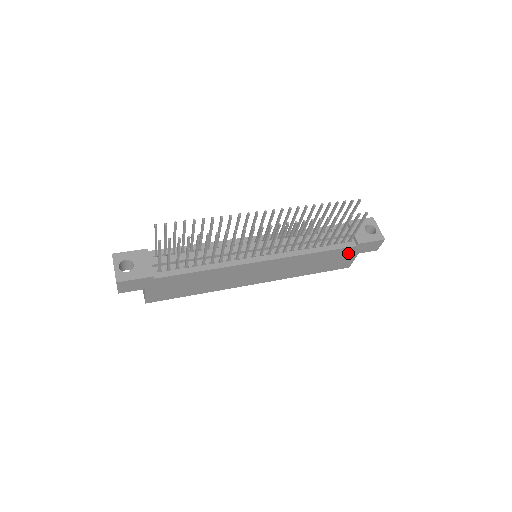
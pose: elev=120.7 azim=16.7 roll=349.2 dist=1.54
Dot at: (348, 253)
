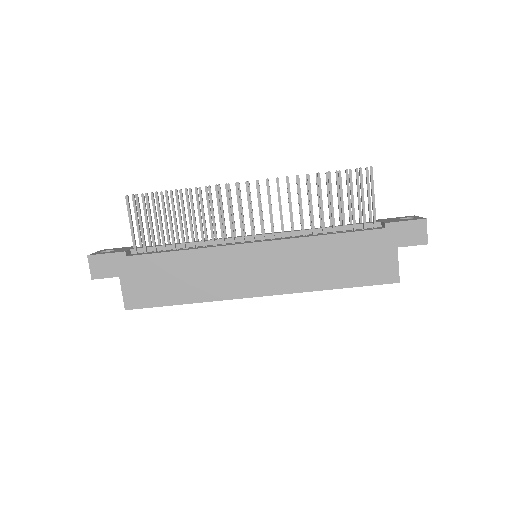
Dot at: (379, 244)
